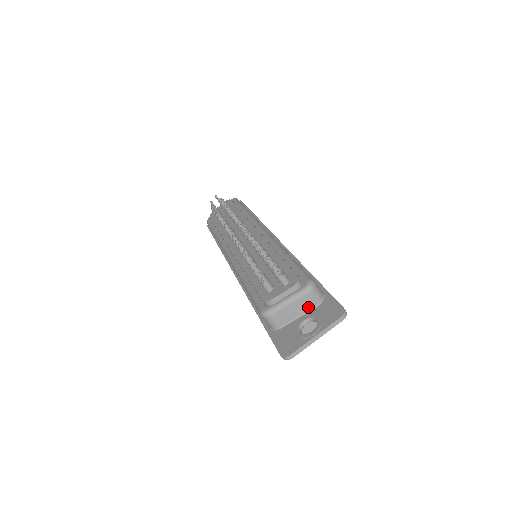
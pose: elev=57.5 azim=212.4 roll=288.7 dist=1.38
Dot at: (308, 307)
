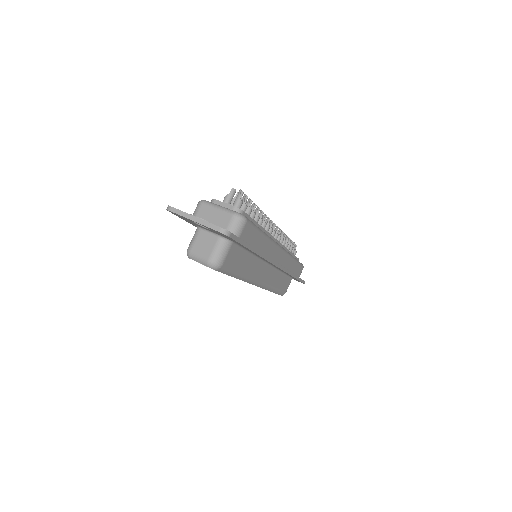
Dot at: (221, 225)
